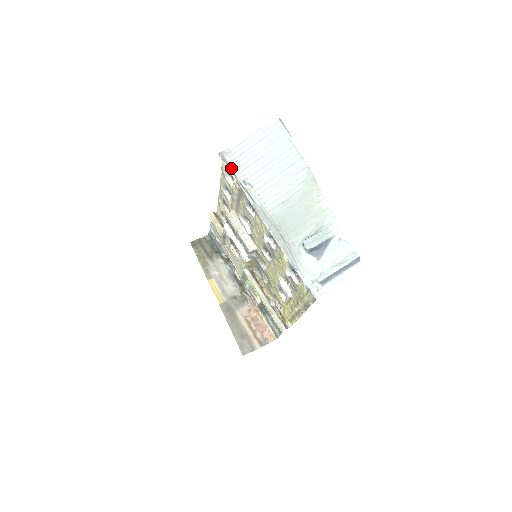
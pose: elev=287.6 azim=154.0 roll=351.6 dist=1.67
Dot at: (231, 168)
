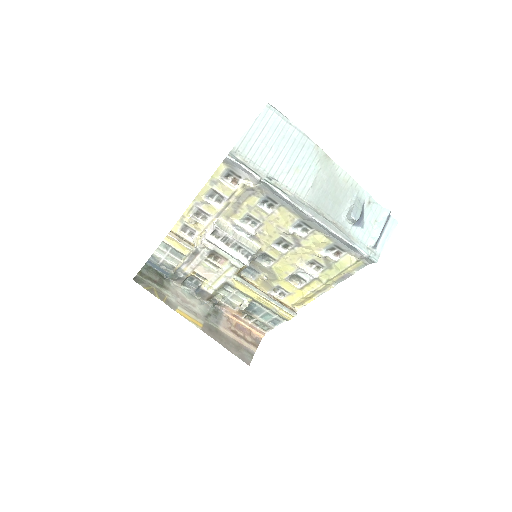
Dot at: (249, 167)
